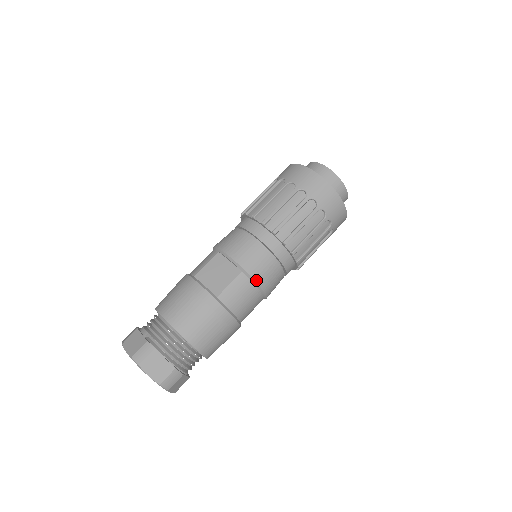
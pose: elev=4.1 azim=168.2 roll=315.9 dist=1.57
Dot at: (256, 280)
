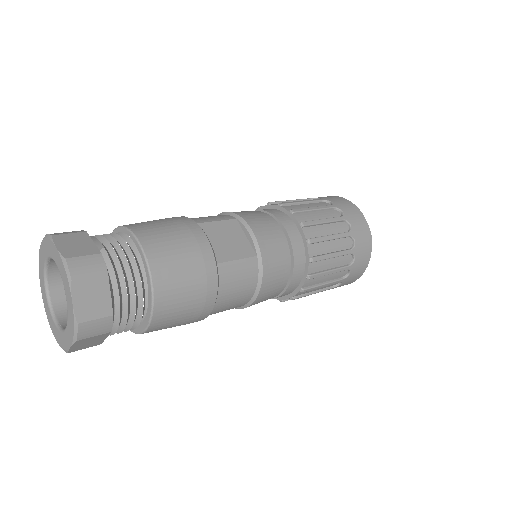
Dot at: (264, 277)
